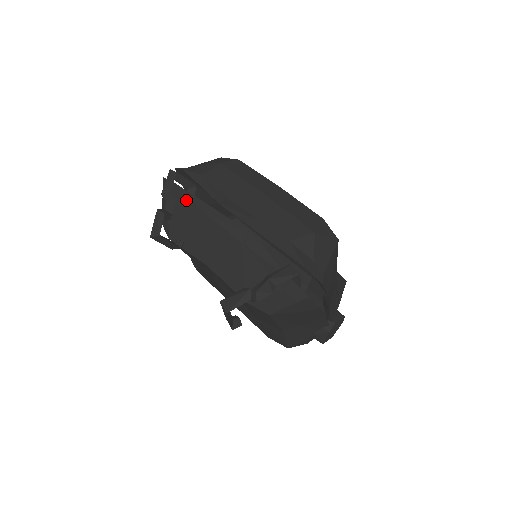
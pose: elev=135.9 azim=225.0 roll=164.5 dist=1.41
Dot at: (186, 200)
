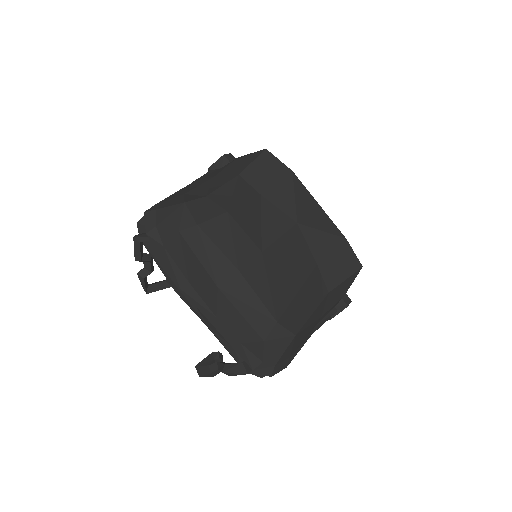
Dot at: (158, 266)
